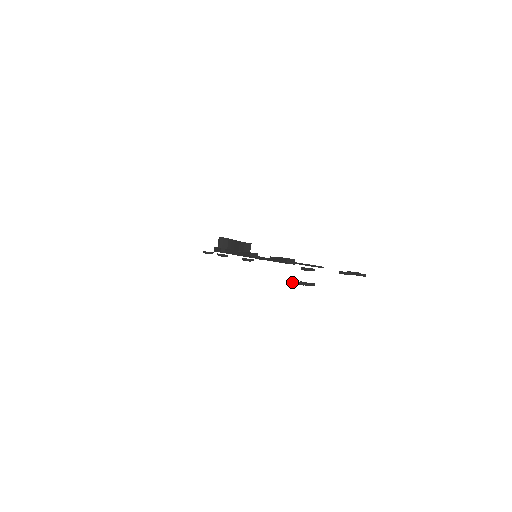
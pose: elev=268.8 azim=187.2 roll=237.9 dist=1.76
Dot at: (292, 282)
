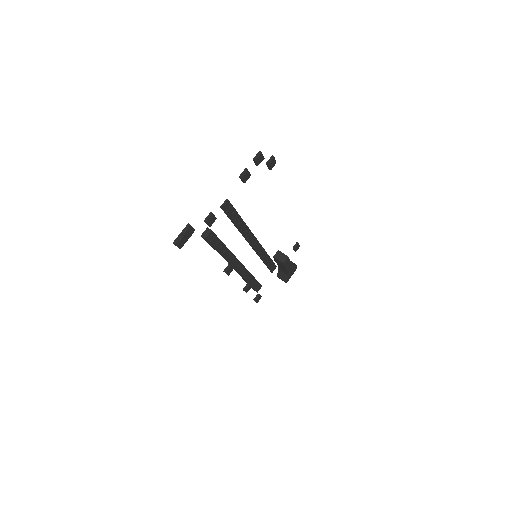
Dot at: occluded
